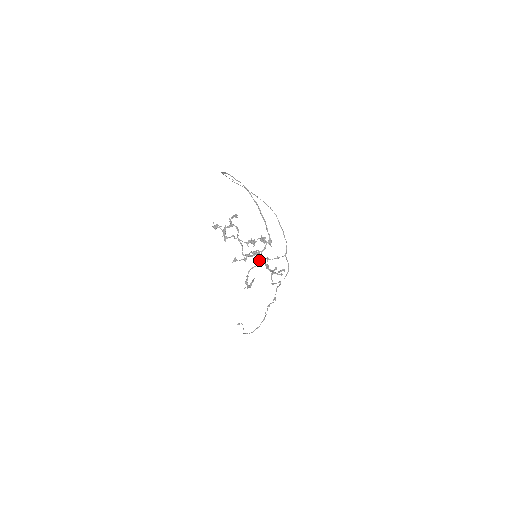
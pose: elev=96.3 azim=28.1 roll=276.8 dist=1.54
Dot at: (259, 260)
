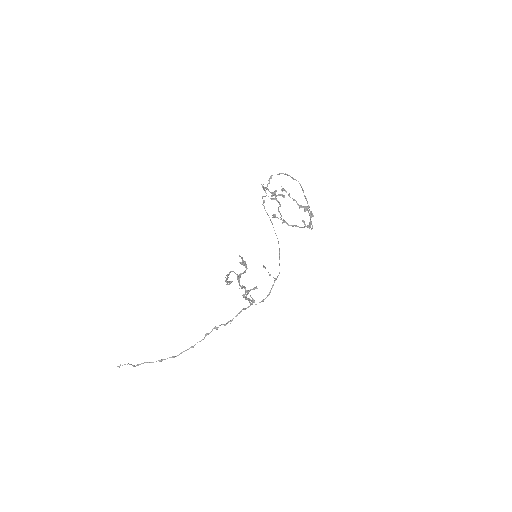
Dot at: (239, 275)
